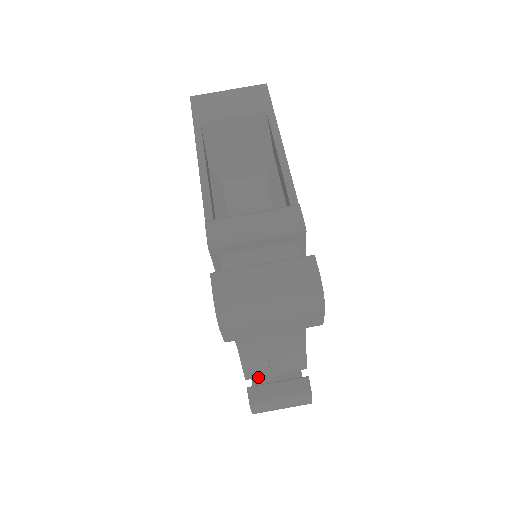
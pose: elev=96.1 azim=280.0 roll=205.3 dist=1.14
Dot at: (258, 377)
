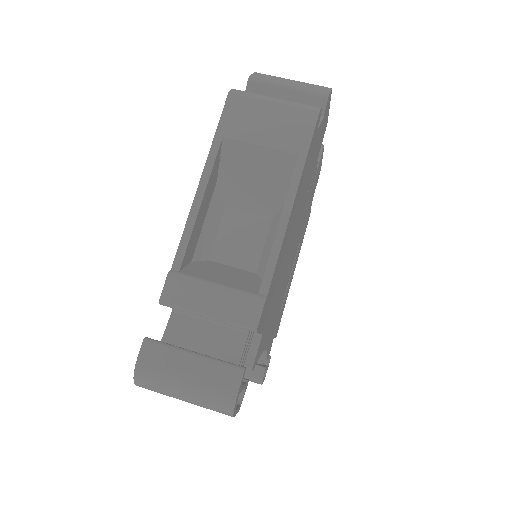
Dot at: occluded
